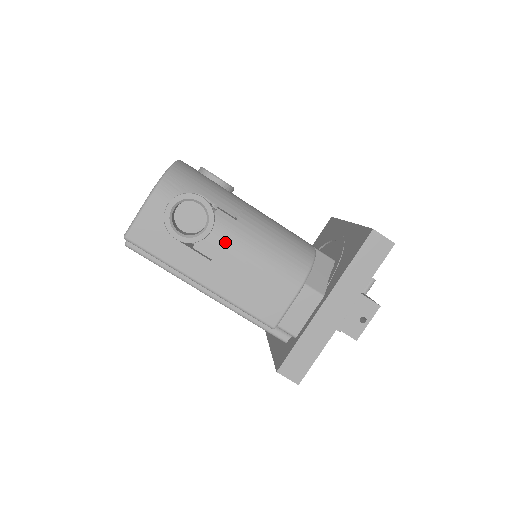
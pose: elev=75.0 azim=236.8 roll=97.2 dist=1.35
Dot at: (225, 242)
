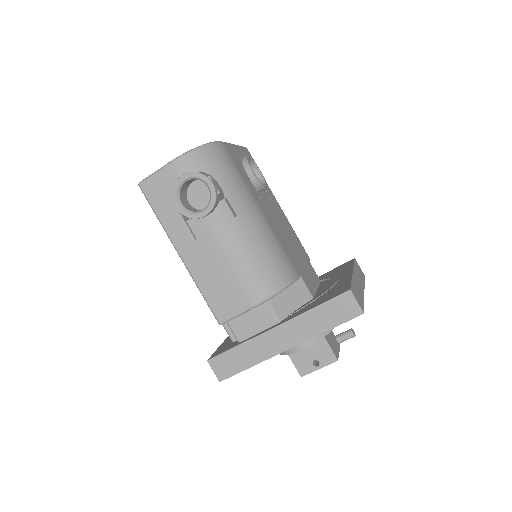
Dot at: (214, 231)
